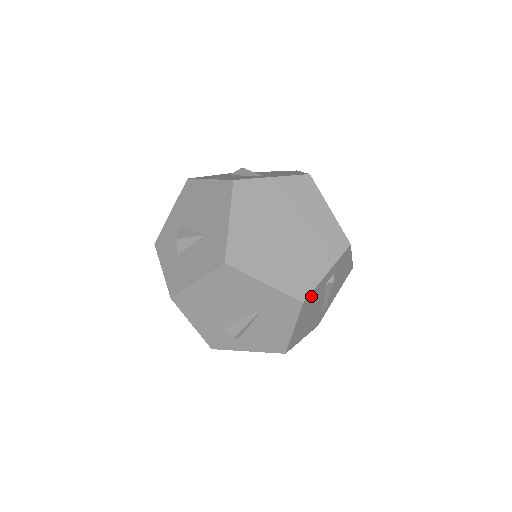
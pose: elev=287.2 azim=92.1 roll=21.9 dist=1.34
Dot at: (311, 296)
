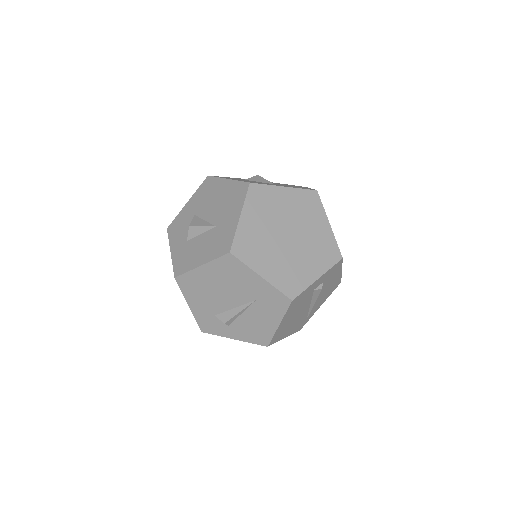
Dot at: (300, 297)
